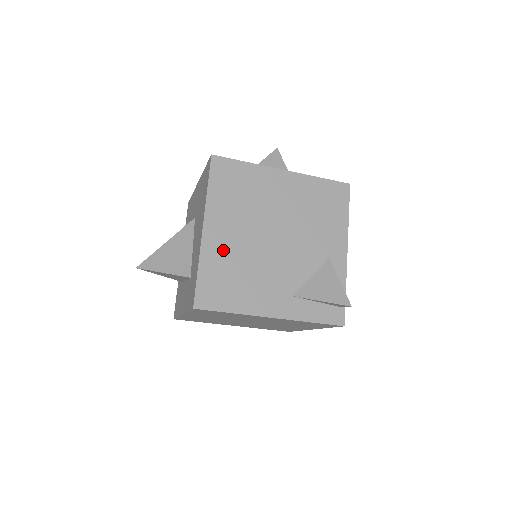
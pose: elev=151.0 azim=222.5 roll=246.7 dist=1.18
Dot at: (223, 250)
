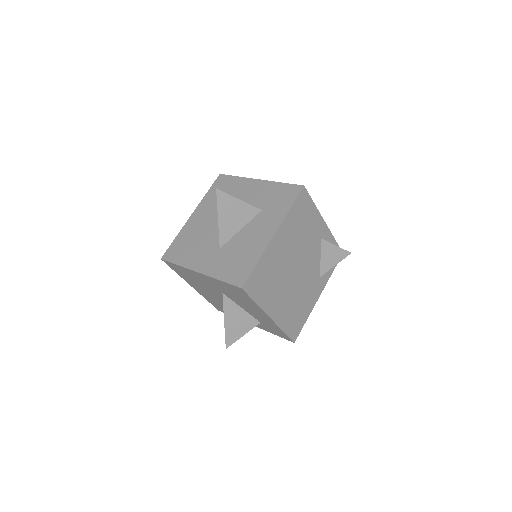
Dot at: (285, 310)
